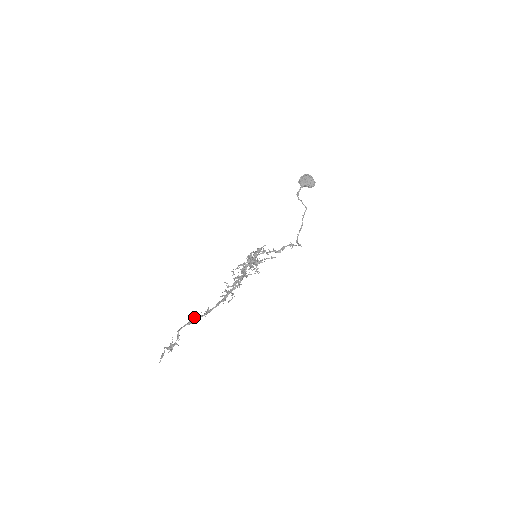
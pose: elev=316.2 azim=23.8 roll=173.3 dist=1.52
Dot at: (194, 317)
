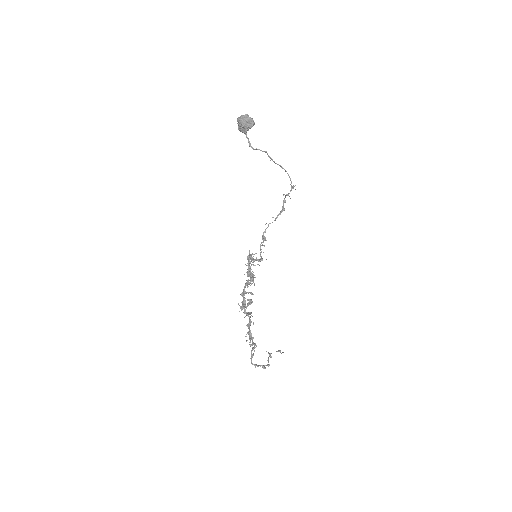
Dot at: occluded
